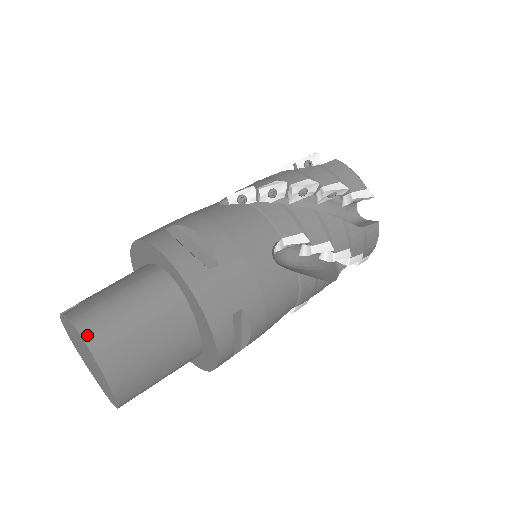
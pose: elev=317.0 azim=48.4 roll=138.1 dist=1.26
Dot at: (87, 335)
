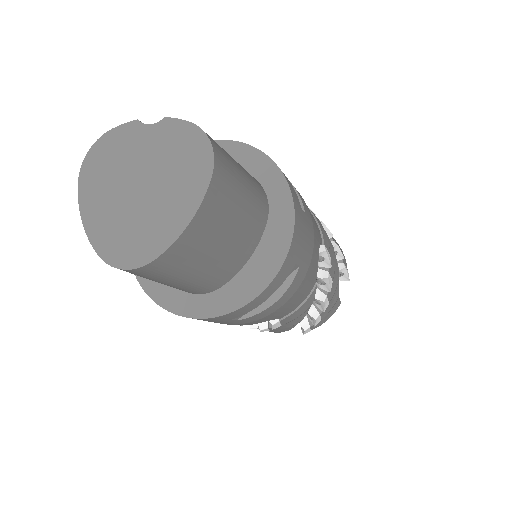
Dot at: (216, 149)
